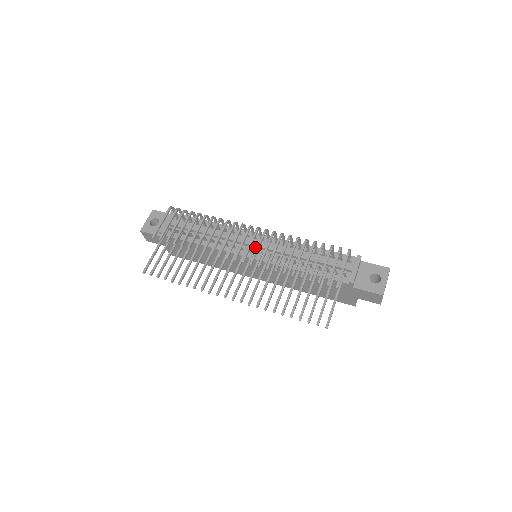
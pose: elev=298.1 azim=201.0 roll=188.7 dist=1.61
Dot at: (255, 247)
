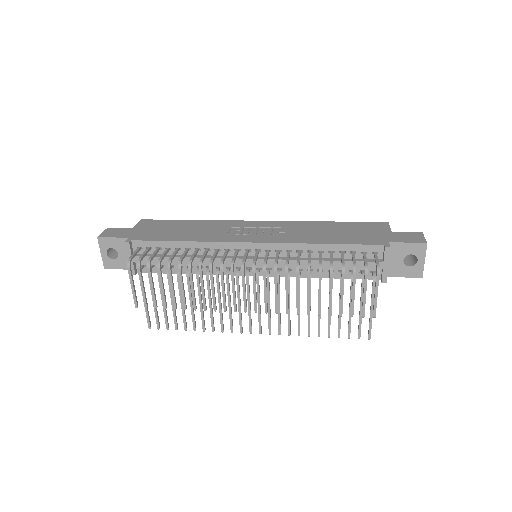
Dot at: occluded
